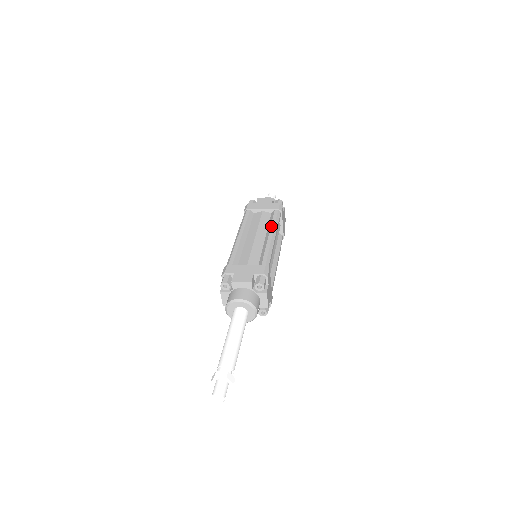
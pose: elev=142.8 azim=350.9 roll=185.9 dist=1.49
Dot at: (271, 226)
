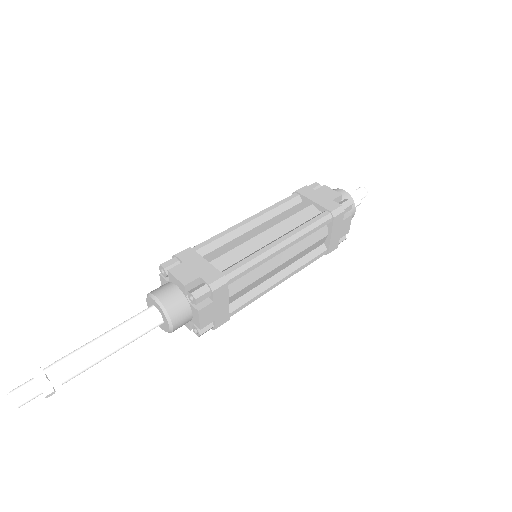
Dot at: (296, 229)
